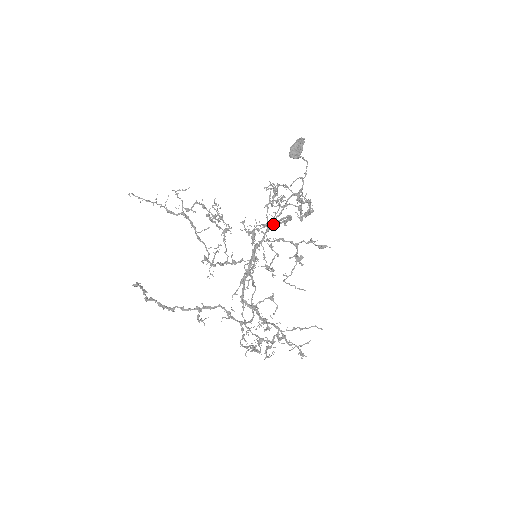
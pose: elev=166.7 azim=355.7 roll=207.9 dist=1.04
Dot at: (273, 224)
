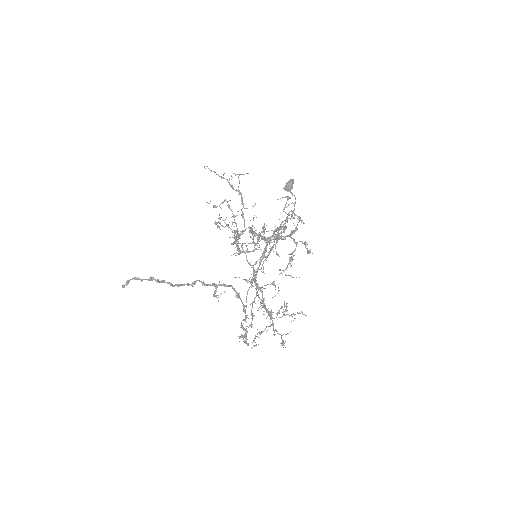
Dot at: (280, 226)
